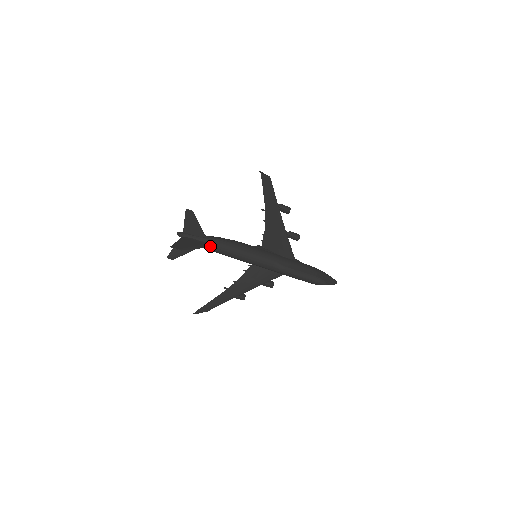
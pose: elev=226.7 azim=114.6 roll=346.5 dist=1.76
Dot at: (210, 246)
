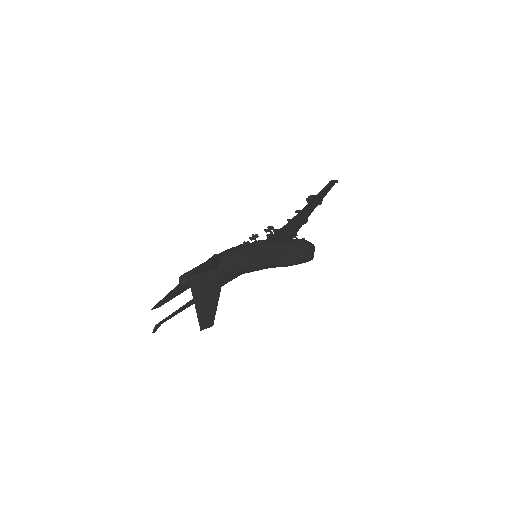
Dot at: (222, 280)
